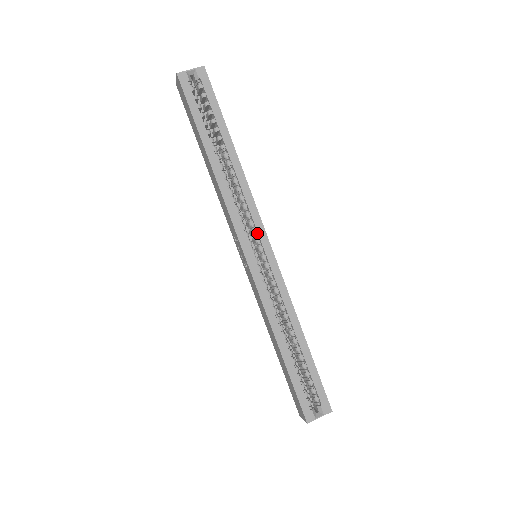
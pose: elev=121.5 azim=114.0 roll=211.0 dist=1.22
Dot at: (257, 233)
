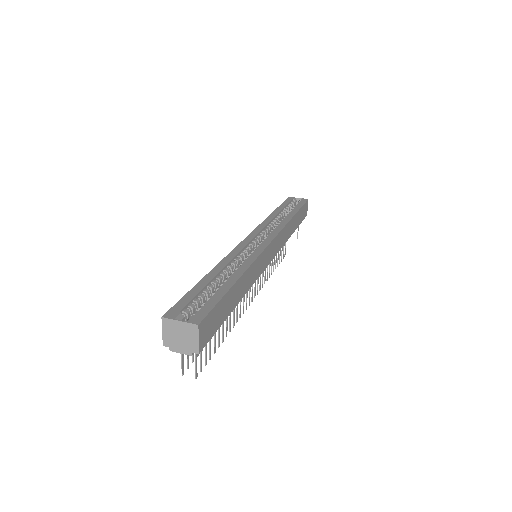
Dot at: (268, 237)
